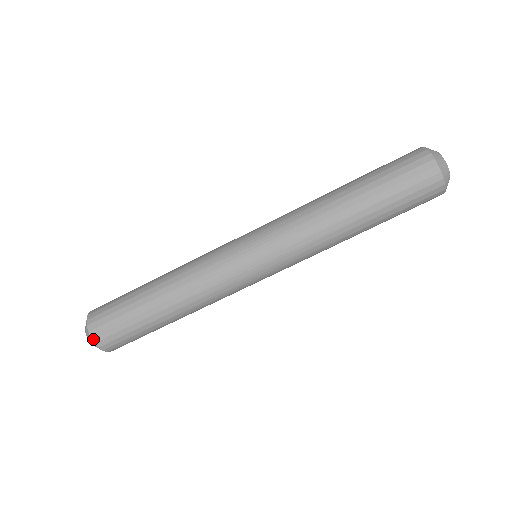
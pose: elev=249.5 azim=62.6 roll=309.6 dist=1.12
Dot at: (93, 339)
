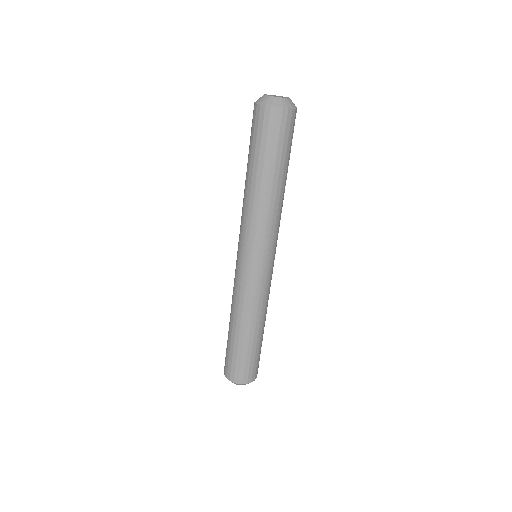
Dot at: (240, 383)
